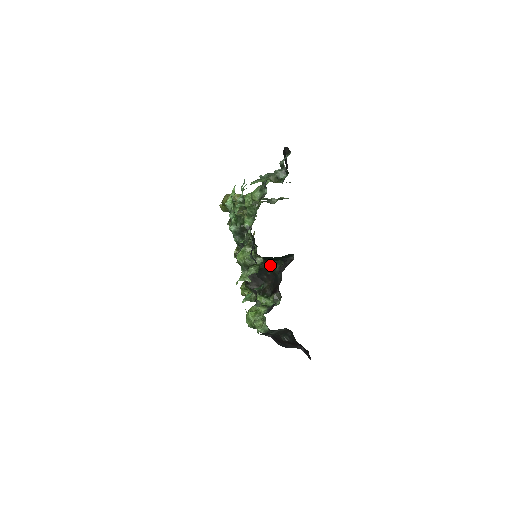
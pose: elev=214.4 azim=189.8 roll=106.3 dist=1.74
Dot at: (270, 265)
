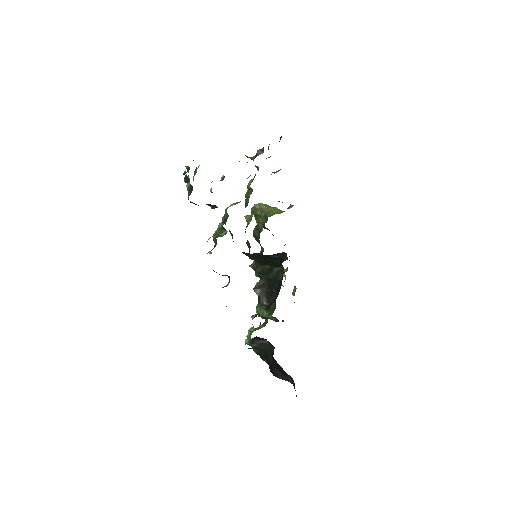
Dot at: (275, 273)
